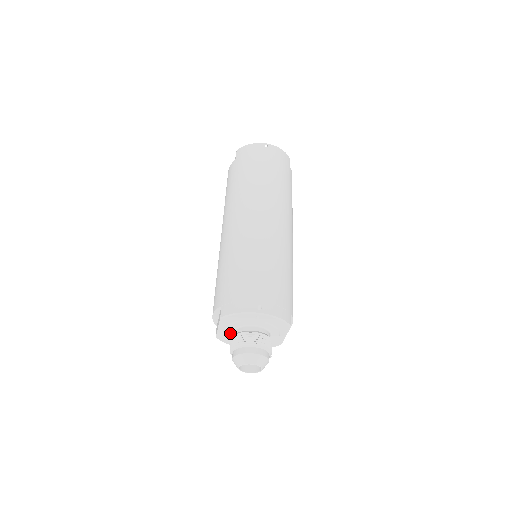
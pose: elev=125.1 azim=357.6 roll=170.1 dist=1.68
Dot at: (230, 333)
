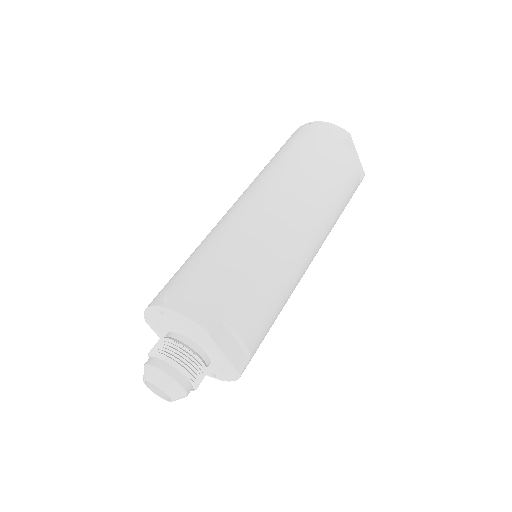
Dot at: occluded
